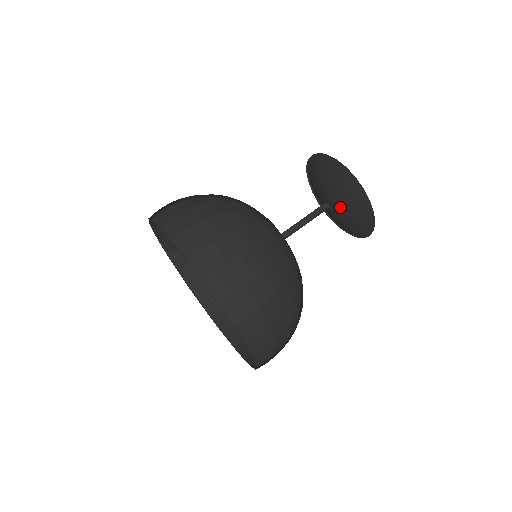
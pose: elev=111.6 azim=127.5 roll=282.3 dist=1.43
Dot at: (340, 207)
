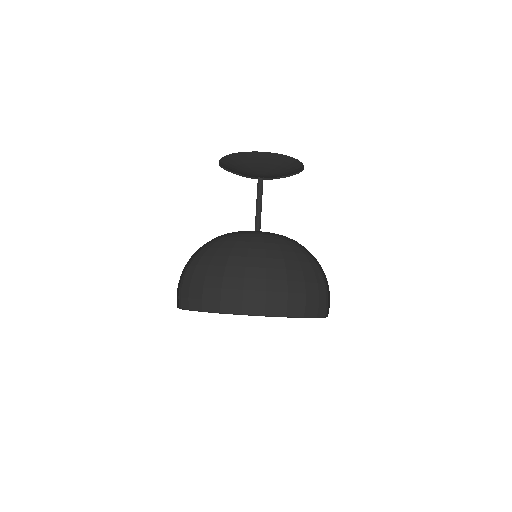
Dot at: (268, 172)
